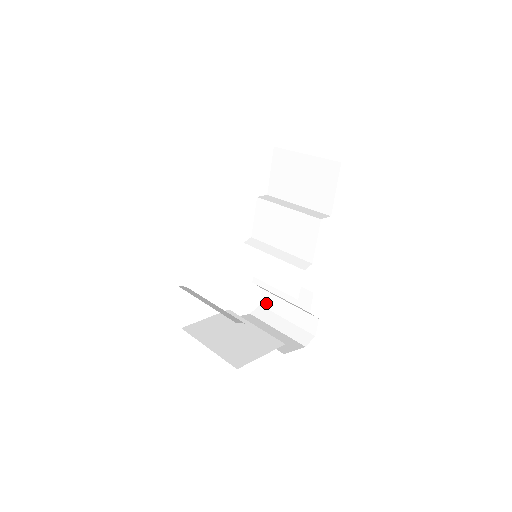
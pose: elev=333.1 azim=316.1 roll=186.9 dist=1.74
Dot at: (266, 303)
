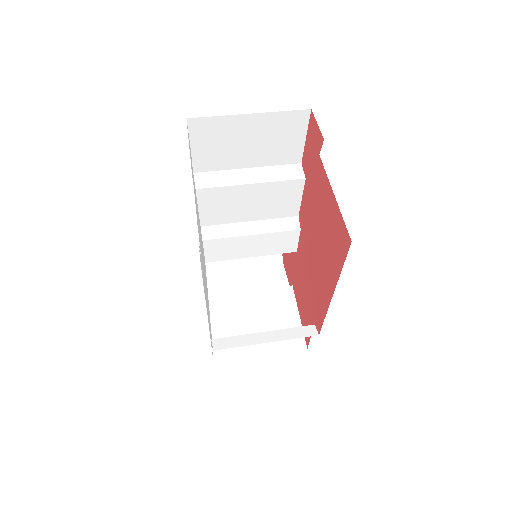
Dot at: occluded
